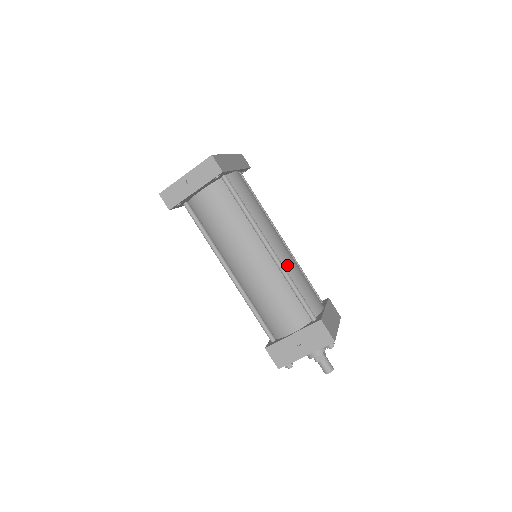
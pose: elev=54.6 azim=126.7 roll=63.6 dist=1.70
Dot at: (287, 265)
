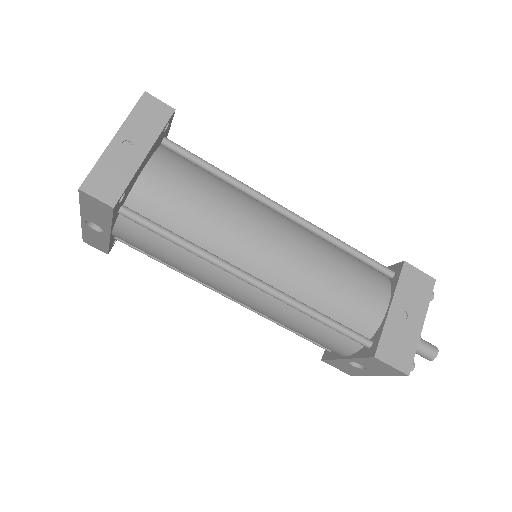
Dot at: occluded
